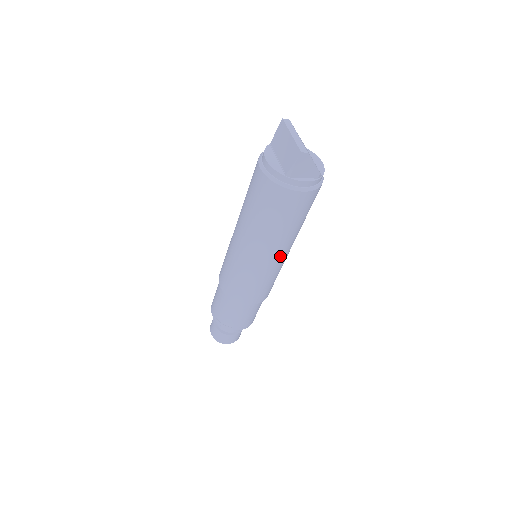
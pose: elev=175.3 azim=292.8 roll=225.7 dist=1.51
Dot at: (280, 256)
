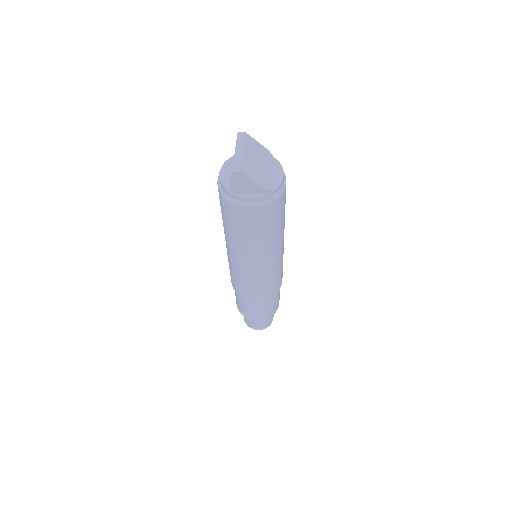
Dot at: (261, 262)
